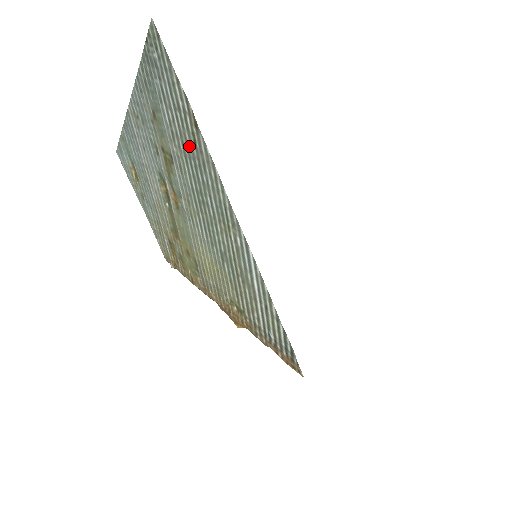
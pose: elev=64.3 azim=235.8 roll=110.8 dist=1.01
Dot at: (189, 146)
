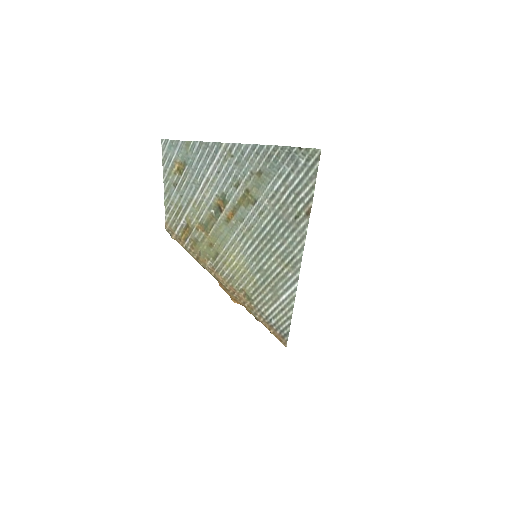
Dot at: (287, 214)
